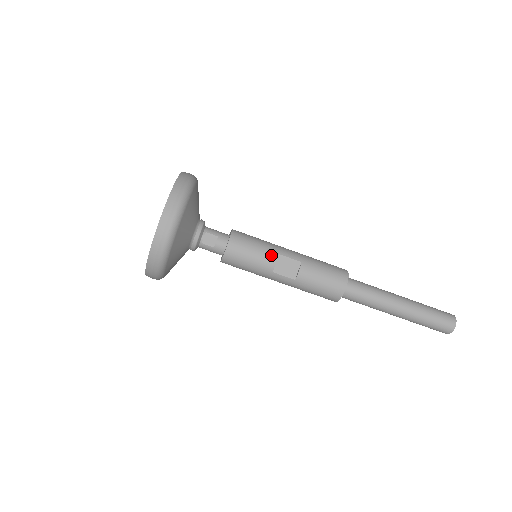
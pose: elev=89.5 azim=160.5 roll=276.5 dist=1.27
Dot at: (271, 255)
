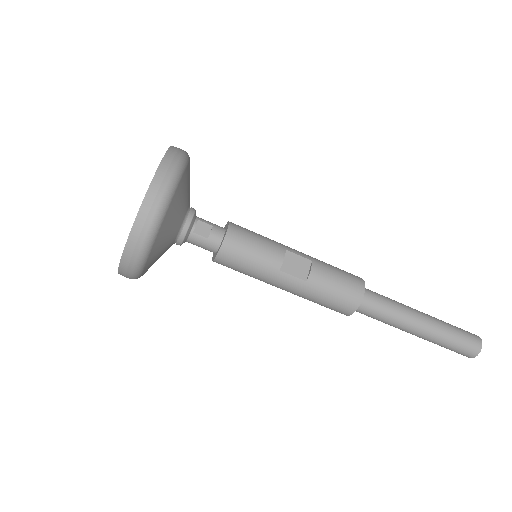
Dot at: (278, 249)
